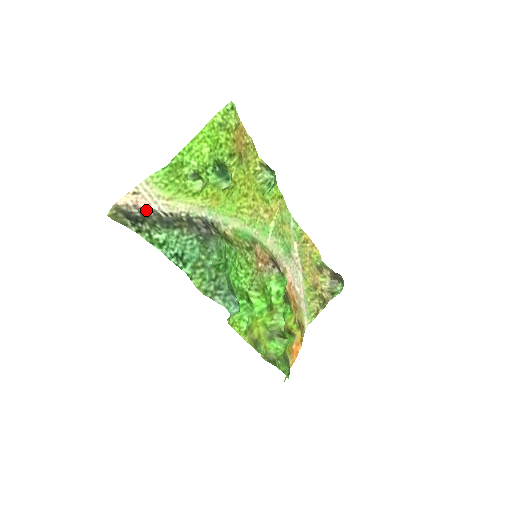
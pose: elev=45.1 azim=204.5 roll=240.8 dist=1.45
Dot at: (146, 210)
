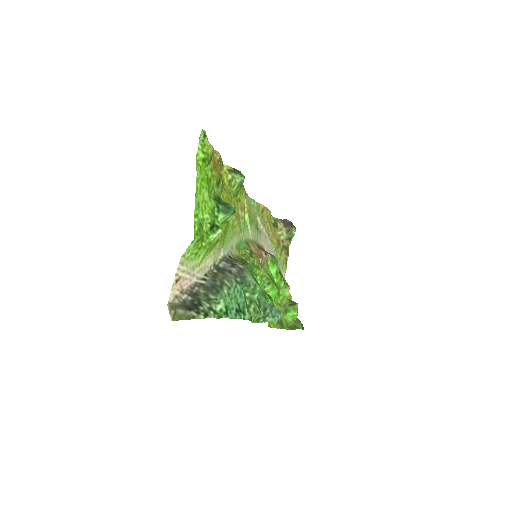
Dot at: (191, 289)
